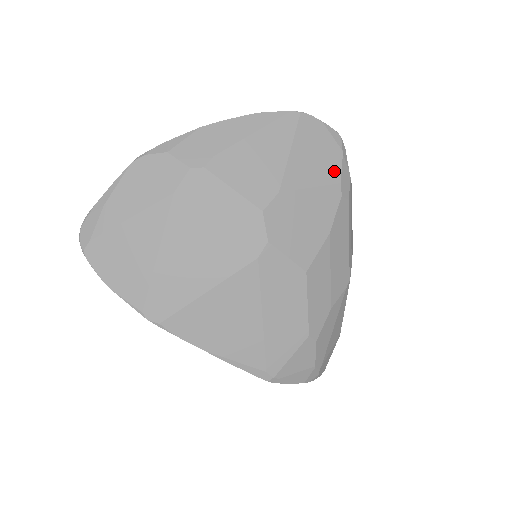
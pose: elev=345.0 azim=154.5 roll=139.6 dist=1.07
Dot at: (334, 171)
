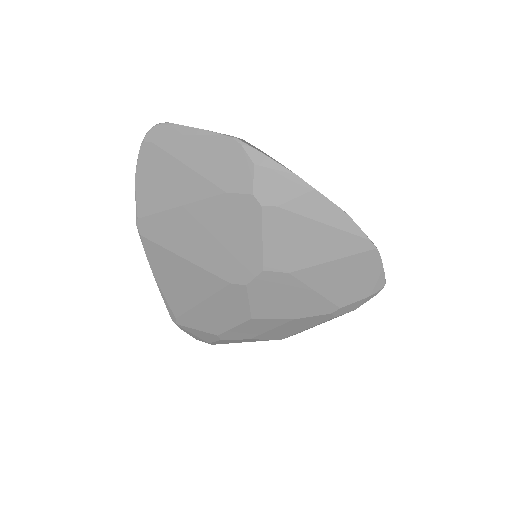
Dot at: (346, 299)
